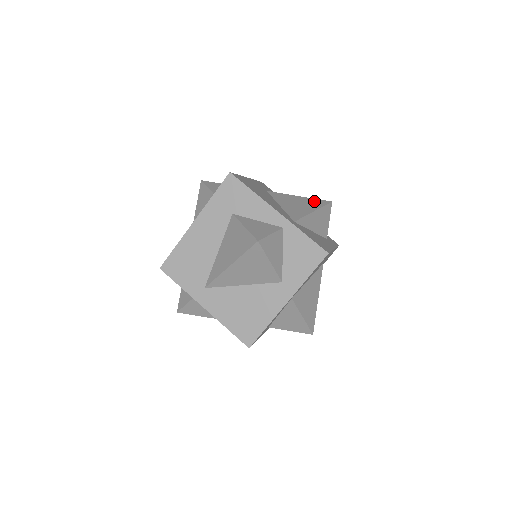
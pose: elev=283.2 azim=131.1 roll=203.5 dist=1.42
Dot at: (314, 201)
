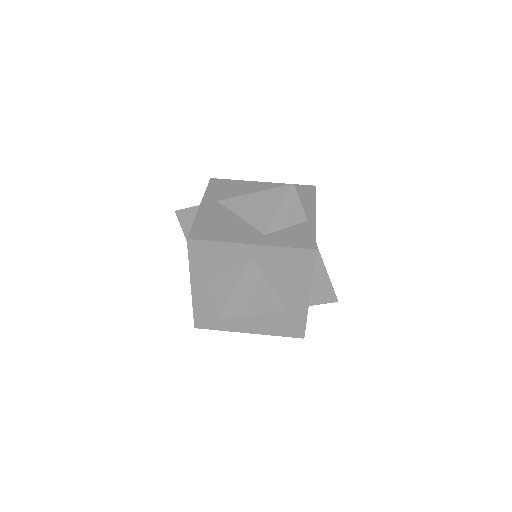
Dot at: occluded
